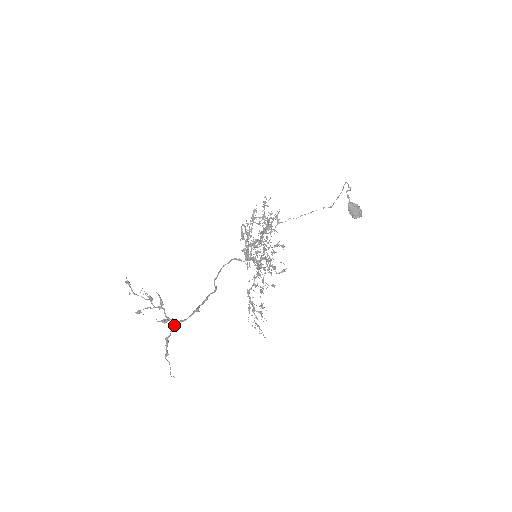
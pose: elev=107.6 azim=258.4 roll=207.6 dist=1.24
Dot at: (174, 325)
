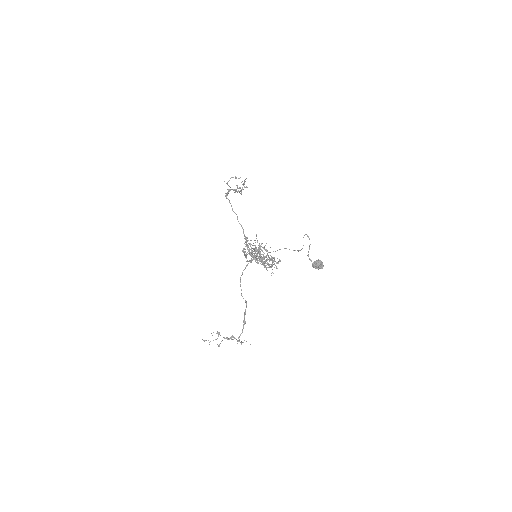
Dot at: (239, 339)
